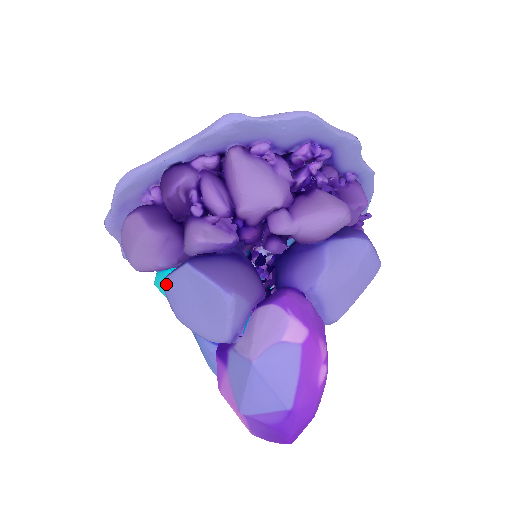
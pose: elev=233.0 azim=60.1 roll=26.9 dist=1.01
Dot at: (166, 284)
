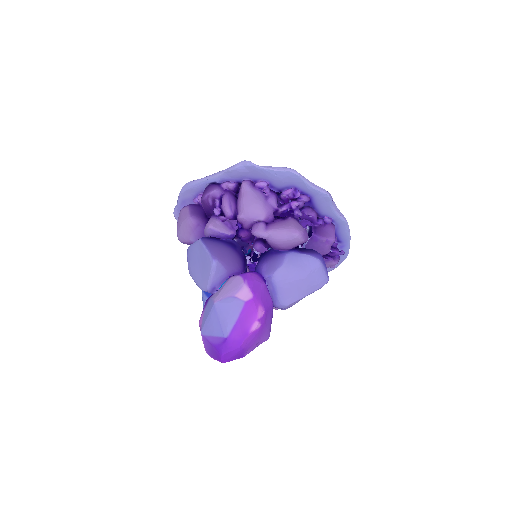
Dot at: (188, 250)
